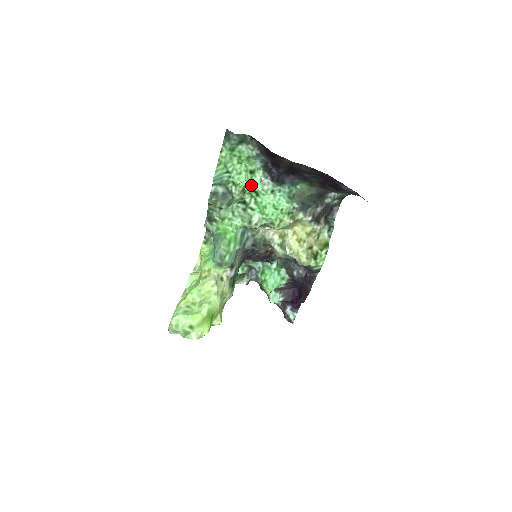
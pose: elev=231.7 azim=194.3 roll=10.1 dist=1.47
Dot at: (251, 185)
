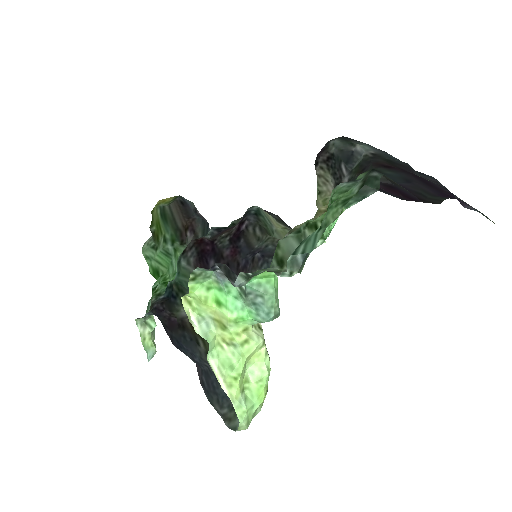
Dot at: (322, 215)
